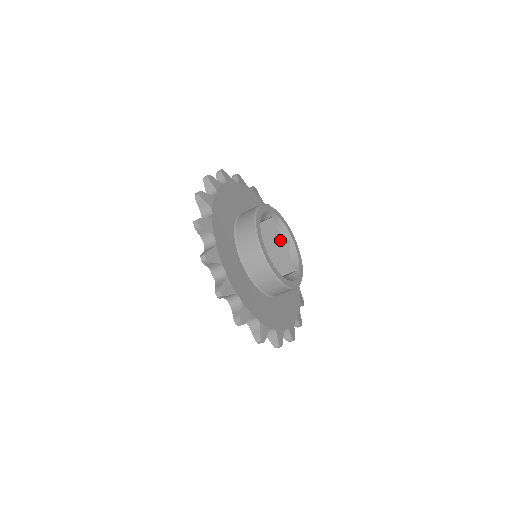
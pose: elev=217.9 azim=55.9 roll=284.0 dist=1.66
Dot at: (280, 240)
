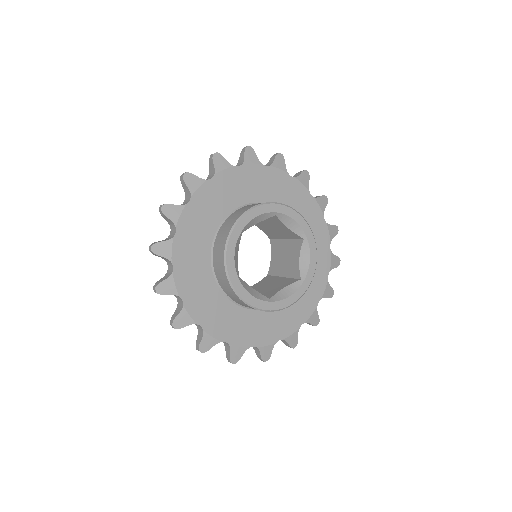
Dot at: (293, 235)
